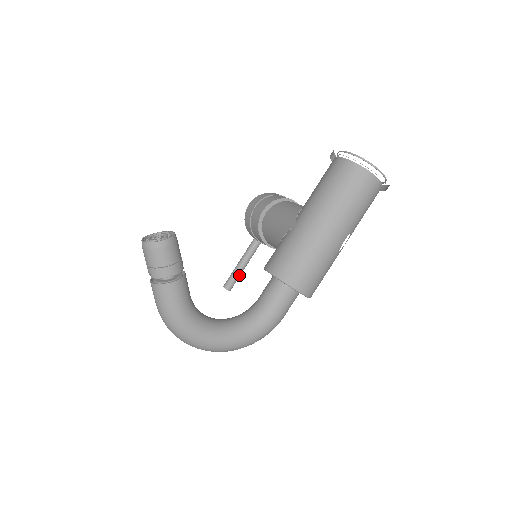
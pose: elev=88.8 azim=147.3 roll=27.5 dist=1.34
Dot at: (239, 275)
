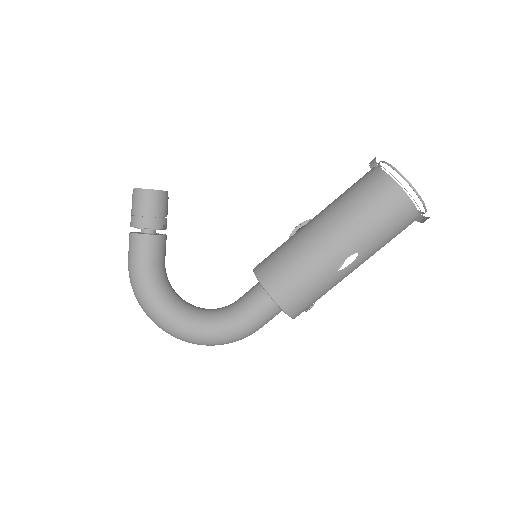
Dot at: occluded
